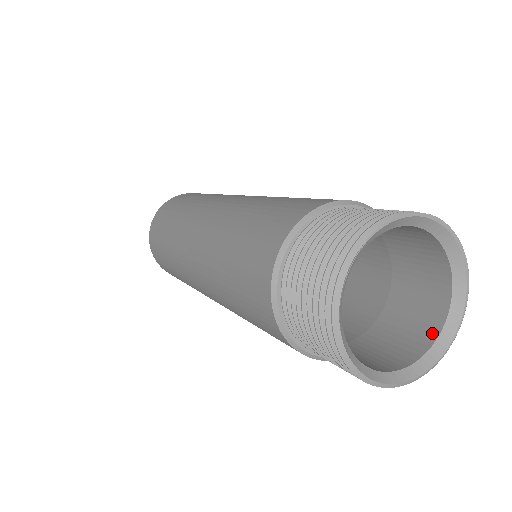
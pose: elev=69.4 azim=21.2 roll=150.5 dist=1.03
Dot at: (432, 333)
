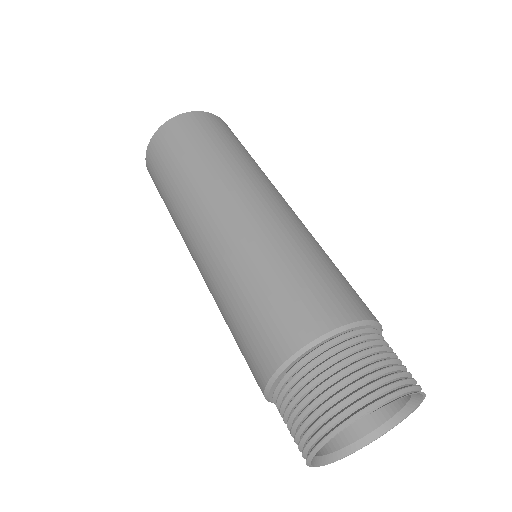
Dot at: (347, 439)
